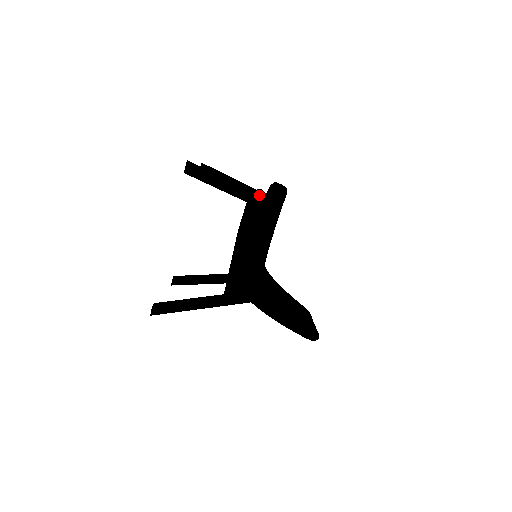
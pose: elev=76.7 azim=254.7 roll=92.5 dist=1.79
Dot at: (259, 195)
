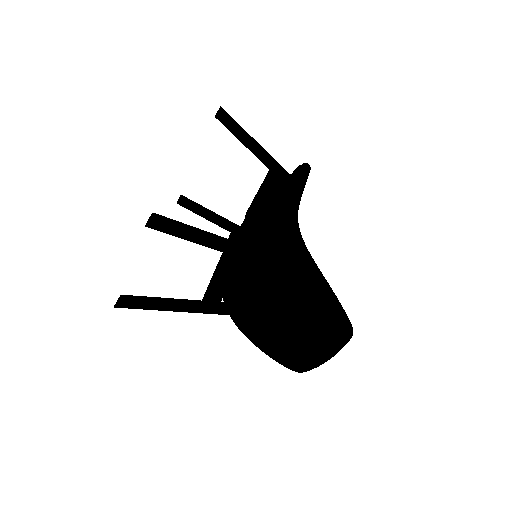
Dot at: occluded
